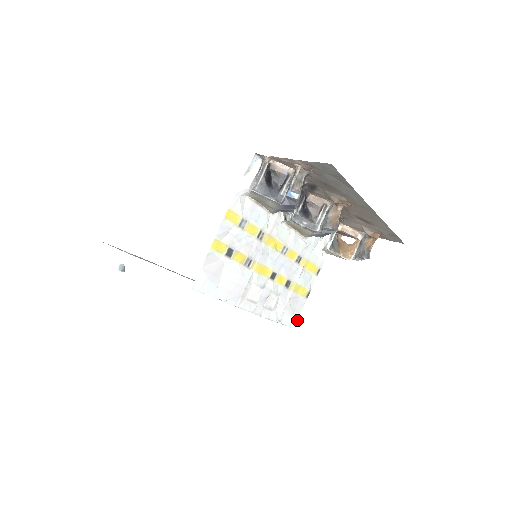
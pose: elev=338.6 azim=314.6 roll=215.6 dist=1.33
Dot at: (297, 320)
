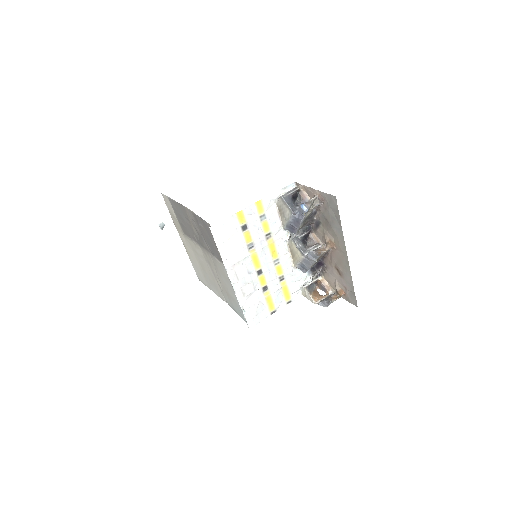
Dot at: (255, 324)
